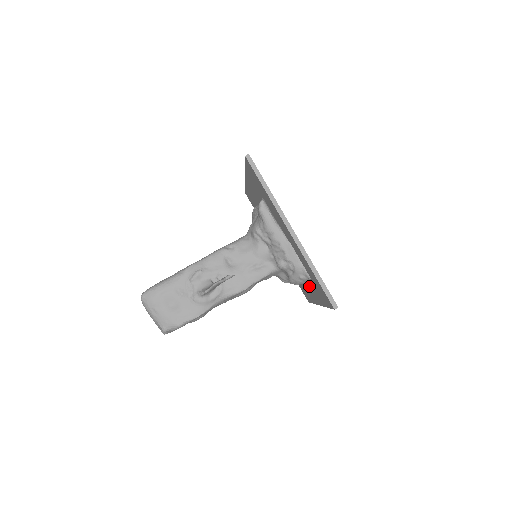
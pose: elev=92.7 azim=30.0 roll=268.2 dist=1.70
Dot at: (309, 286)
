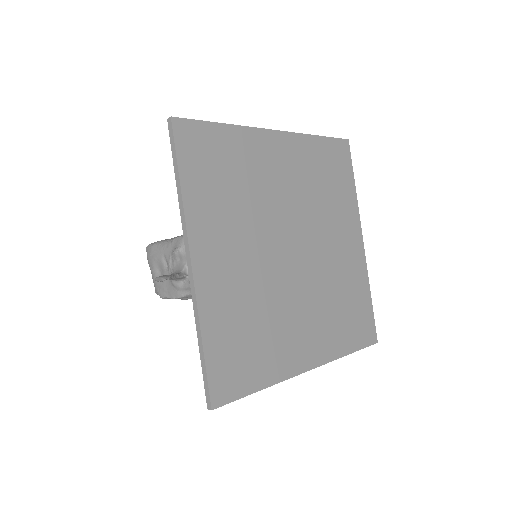
Dot at: occluded
